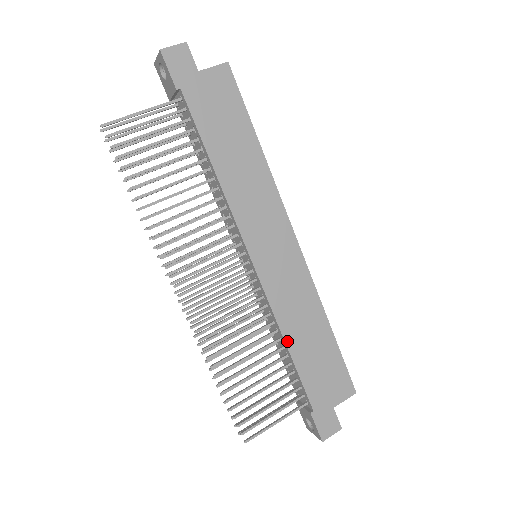
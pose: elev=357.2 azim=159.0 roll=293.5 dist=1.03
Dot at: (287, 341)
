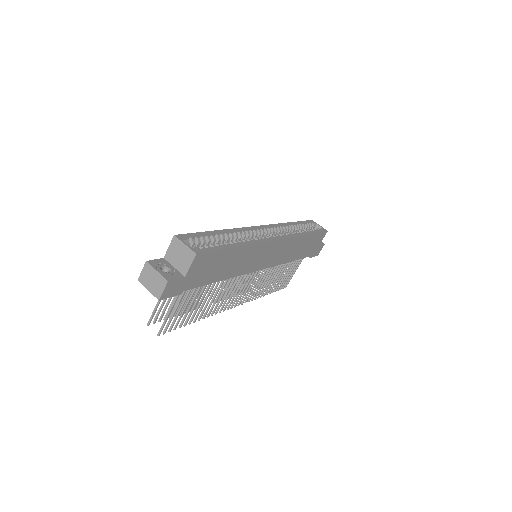
Dot at: (290, 261)
